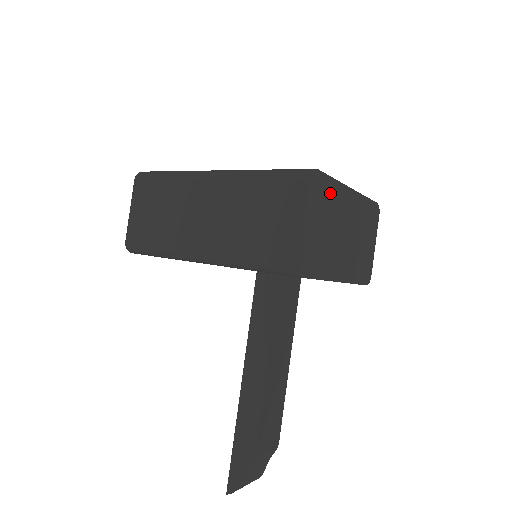
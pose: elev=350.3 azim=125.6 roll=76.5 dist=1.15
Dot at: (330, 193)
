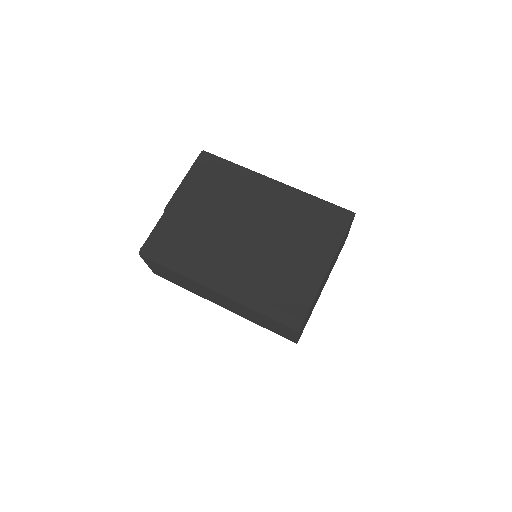
Dot at: occluded
